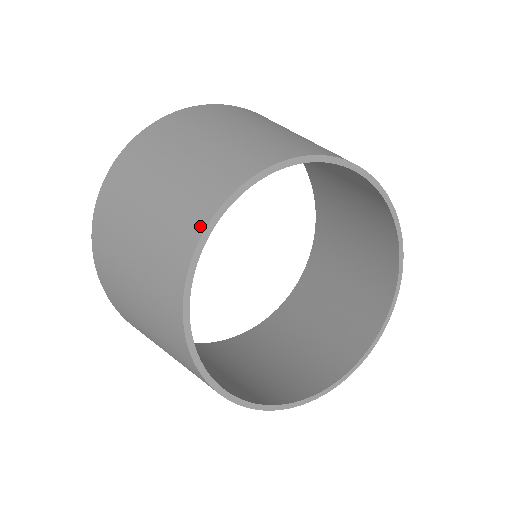
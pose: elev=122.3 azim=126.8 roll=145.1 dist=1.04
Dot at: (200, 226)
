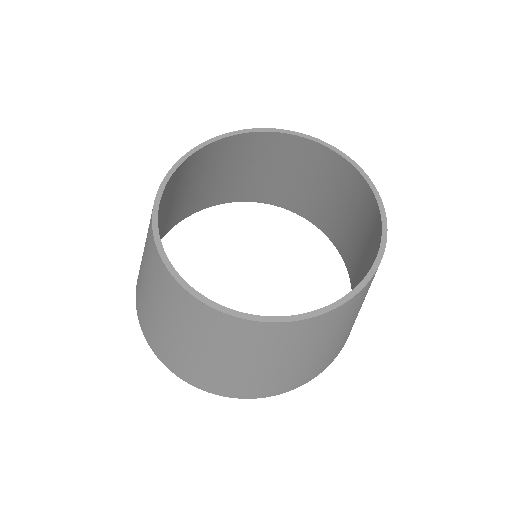
Dot at: (166, 272)
